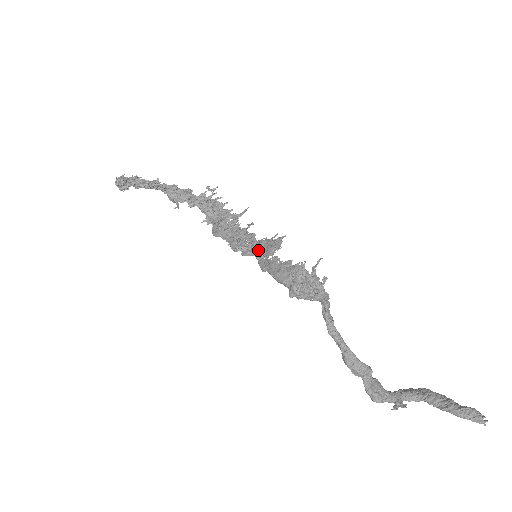
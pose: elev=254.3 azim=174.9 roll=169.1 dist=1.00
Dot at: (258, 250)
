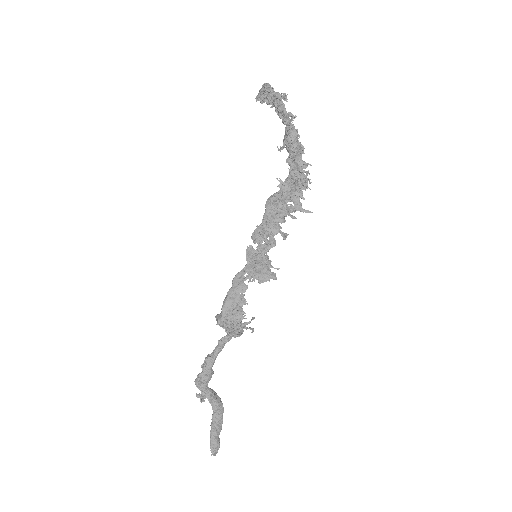
Dot at: (253, 263)
